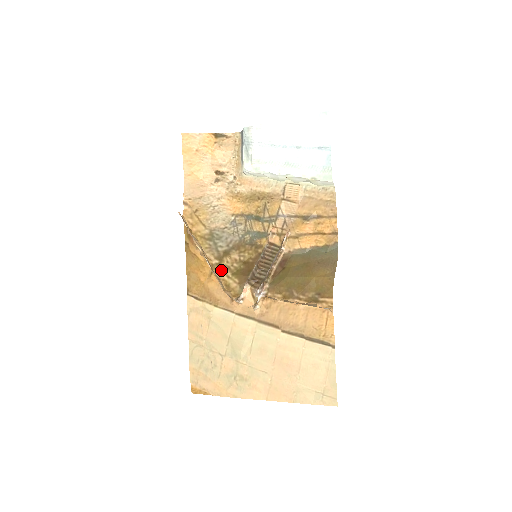
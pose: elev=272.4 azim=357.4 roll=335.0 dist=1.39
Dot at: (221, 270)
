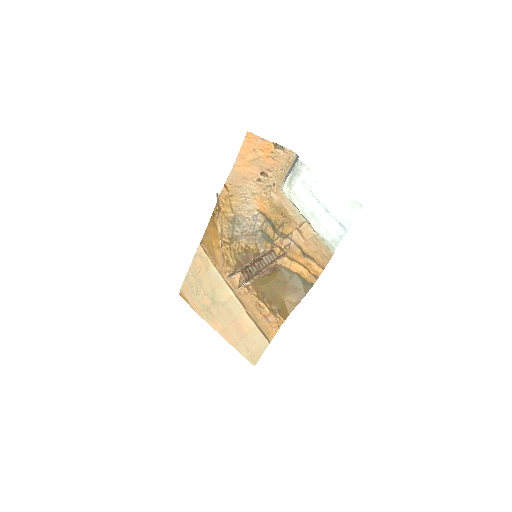
Dot at: (228, 249)
